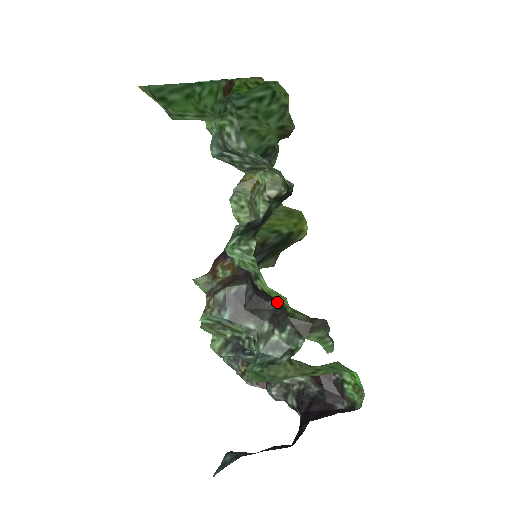
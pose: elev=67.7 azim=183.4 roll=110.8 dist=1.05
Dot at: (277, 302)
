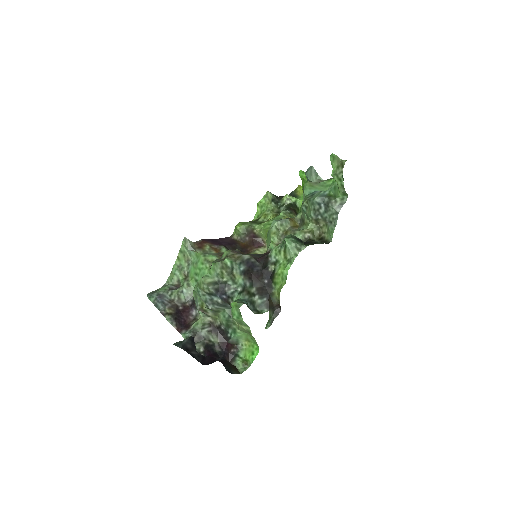
Dot at: (271, 283)
